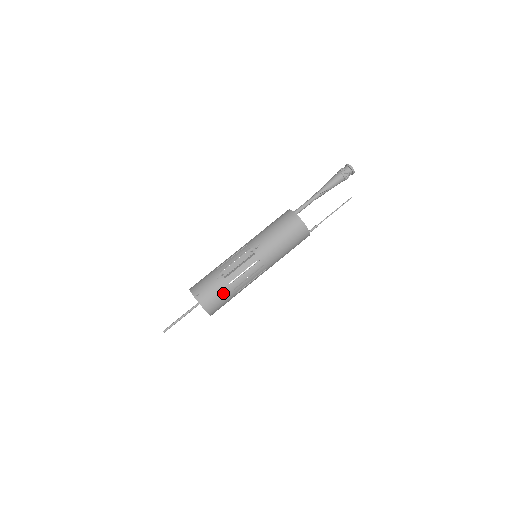
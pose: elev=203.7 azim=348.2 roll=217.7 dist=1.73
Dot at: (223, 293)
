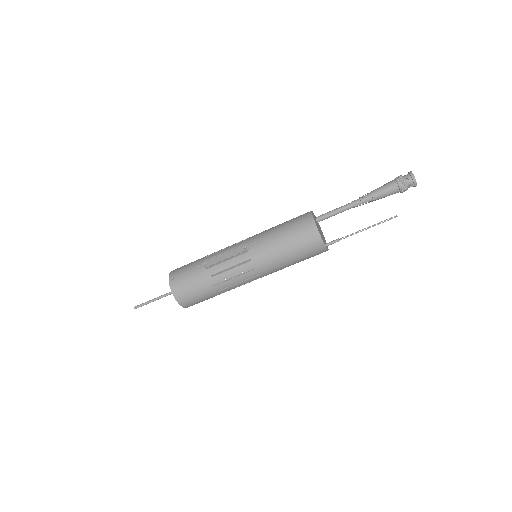
Dot at: (199, 286)
